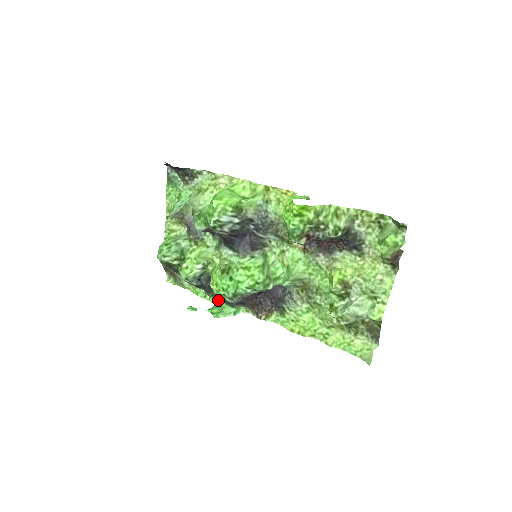
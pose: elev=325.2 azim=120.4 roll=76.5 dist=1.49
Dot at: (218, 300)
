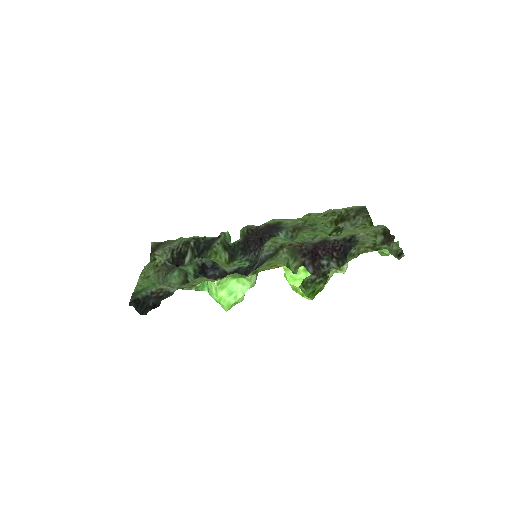
Dot at: occluded
